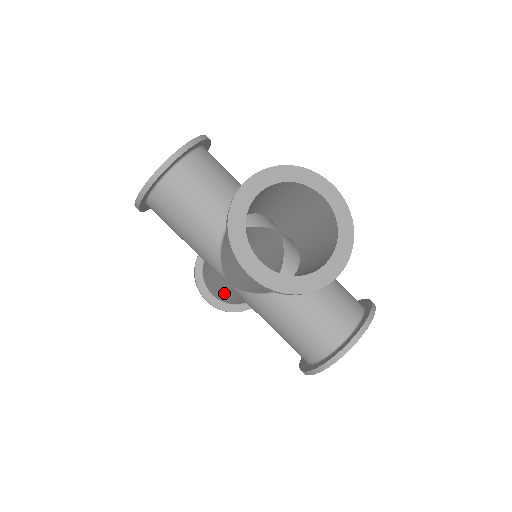
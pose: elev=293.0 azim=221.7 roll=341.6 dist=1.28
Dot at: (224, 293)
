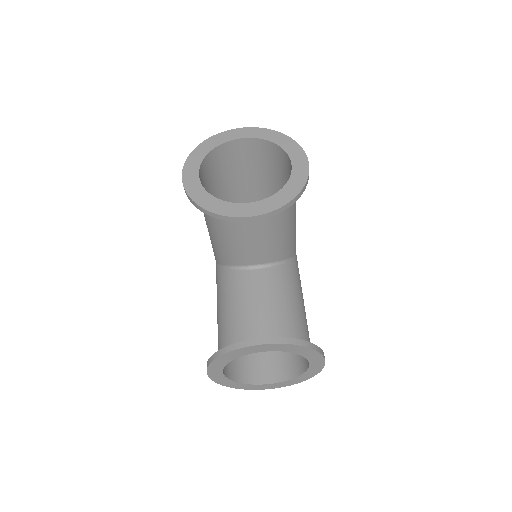
Dot at: occluded
